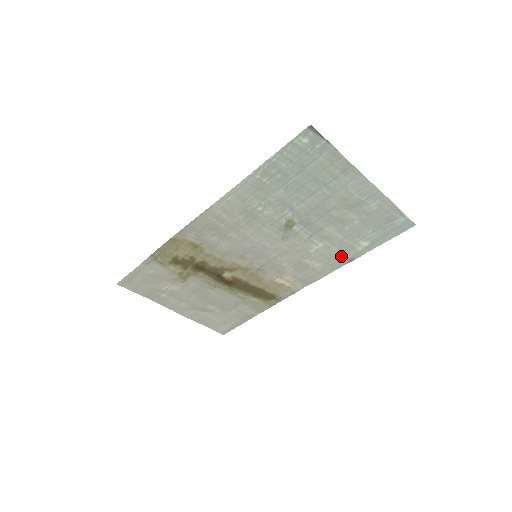
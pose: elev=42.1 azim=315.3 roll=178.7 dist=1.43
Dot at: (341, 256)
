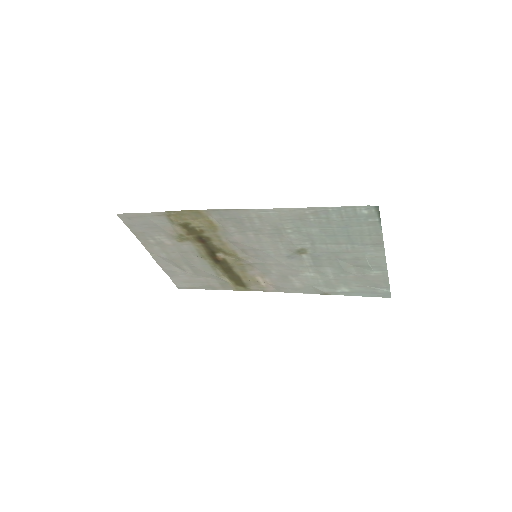
Dot at: (321, 288)
